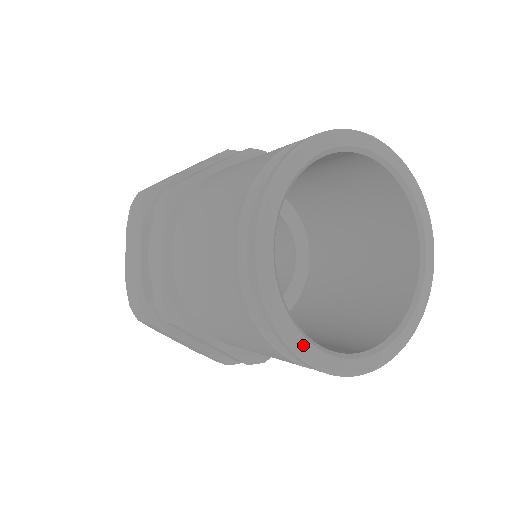
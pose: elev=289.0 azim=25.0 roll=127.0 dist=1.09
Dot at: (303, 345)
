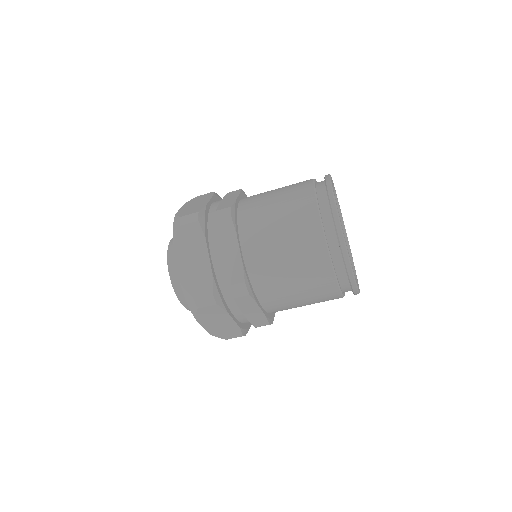
Dot at: occluded
